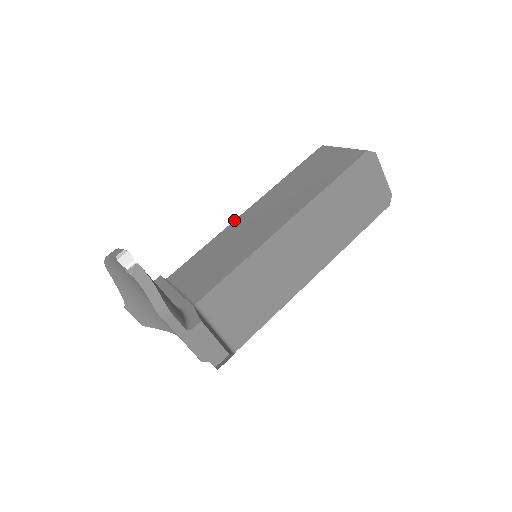
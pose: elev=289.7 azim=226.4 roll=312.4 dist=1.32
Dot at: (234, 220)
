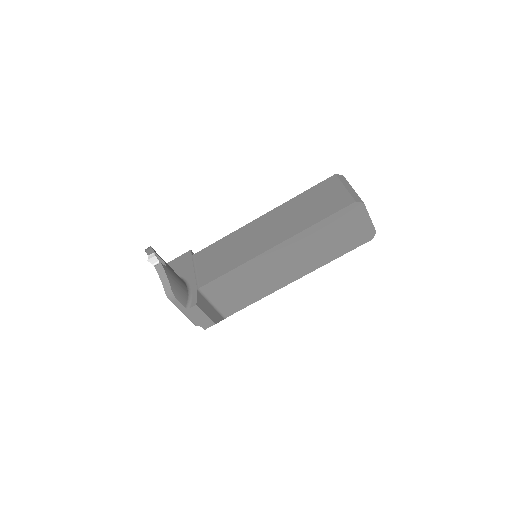
Dot at: occluded
